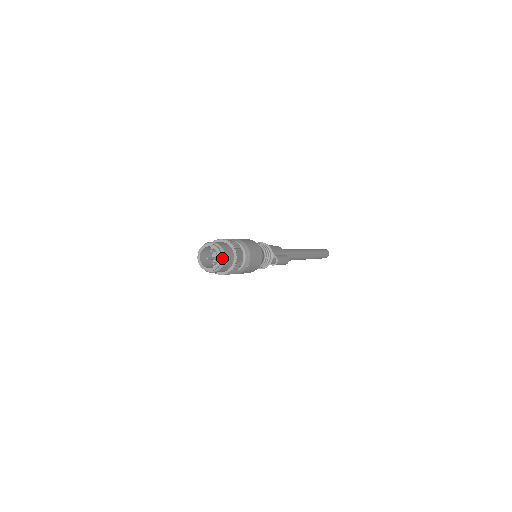
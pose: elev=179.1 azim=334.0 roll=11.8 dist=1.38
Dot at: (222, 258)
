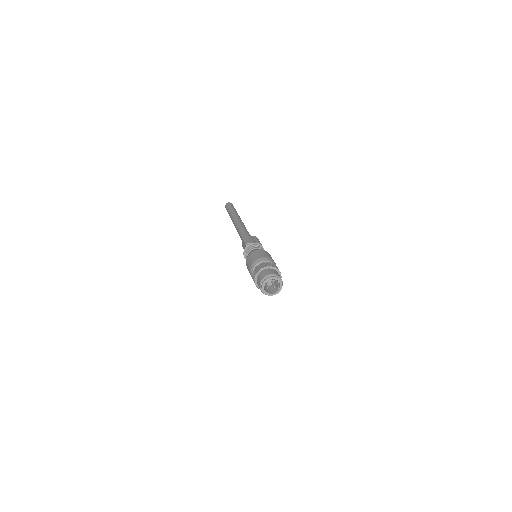
Dot at: (280, 280)
